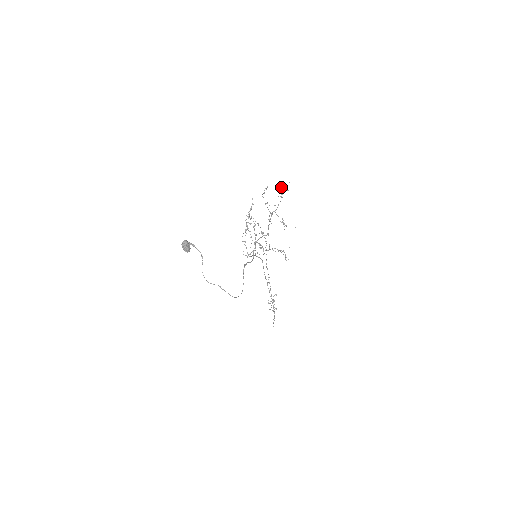
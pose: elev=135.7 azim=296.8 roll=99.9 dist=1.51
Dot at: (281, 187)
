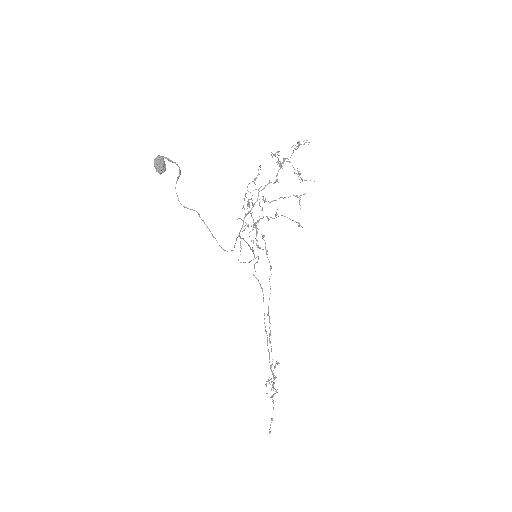
Dot at: occluded
